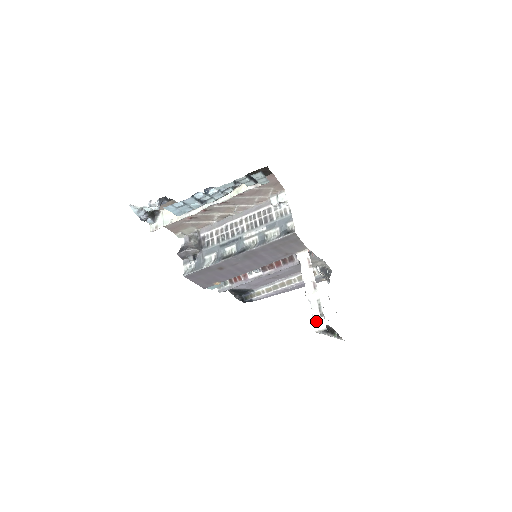
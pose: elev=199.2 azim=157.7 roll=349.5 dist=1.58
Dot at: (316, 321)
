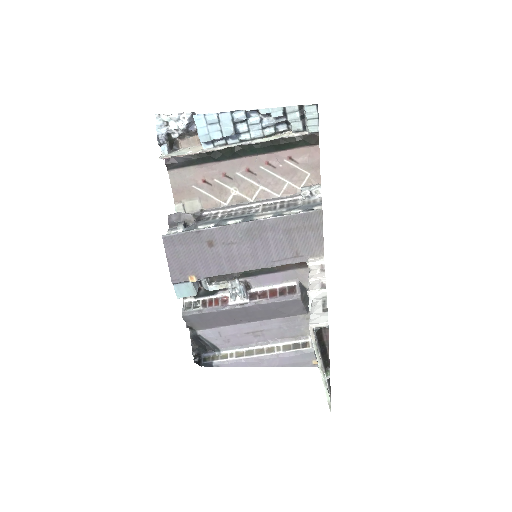
Dot at: (315, 315)
